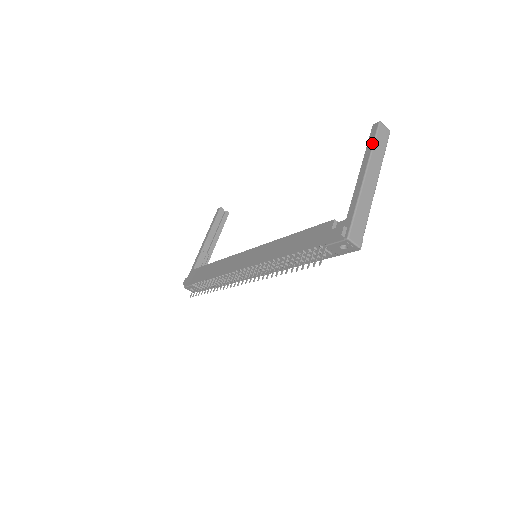
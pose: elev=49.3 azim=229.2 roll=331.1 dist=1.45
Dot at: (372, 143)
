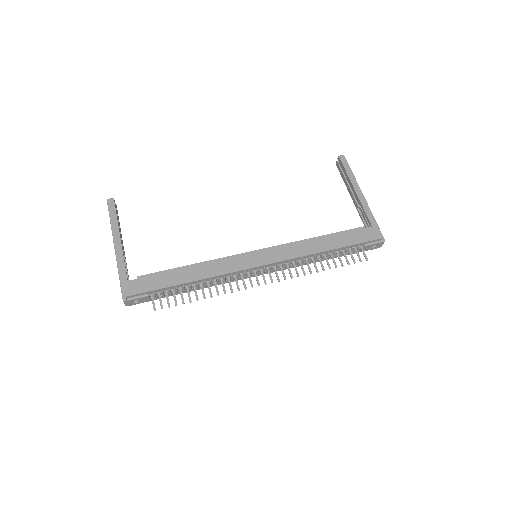
Dot at: (351, 171)
